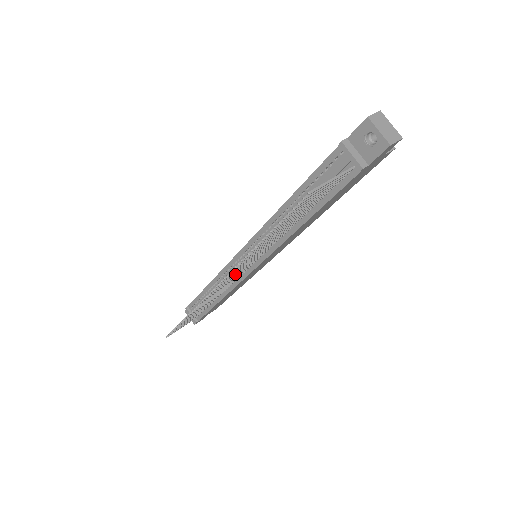
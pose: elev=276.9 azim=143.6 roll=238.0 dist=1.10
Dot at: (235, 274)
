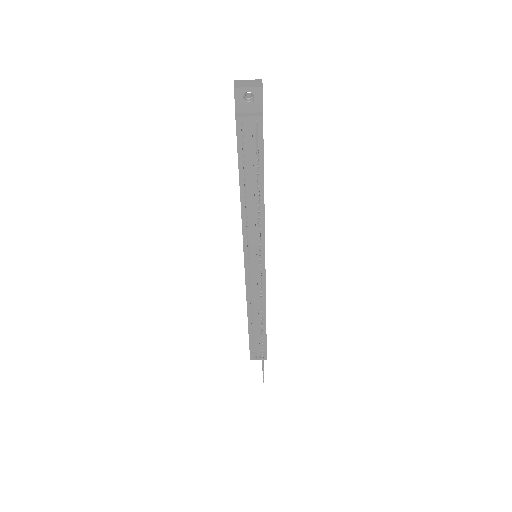
Dot at: occluded
